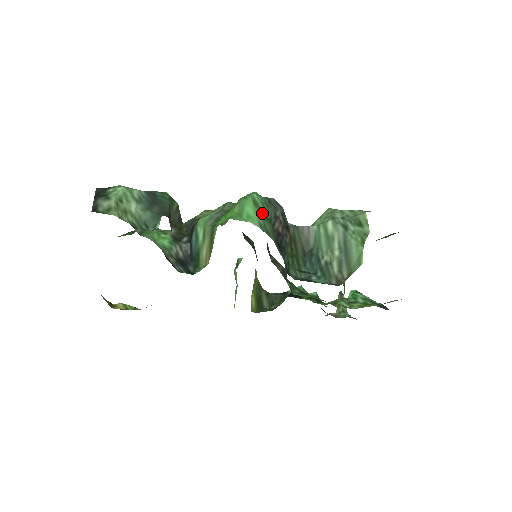
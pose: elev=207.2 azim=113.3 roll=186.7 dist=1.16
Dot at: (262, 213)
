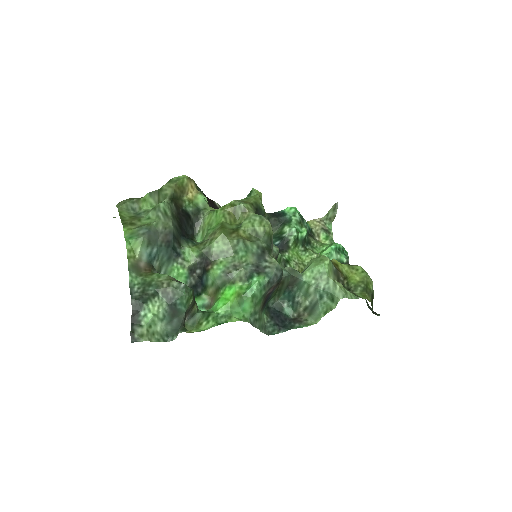
Dot at: (256, 302)
